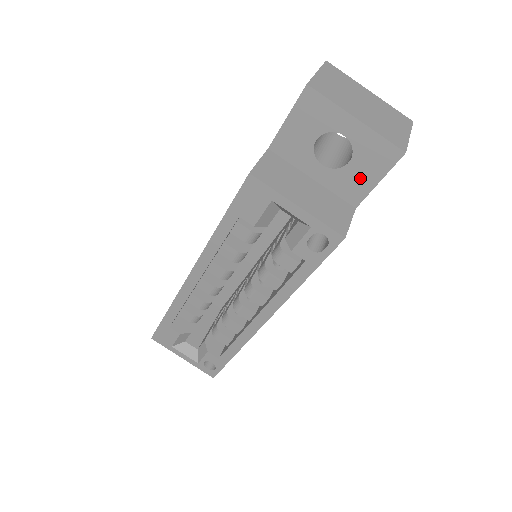
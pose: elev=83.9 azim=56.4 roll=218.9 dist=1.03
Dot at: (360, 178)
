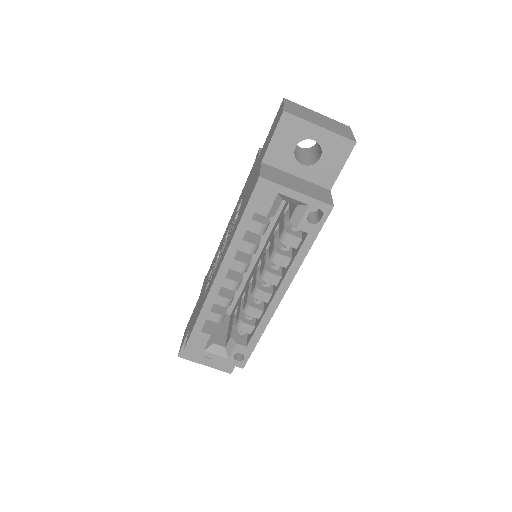
Dot at: (330, 167)
